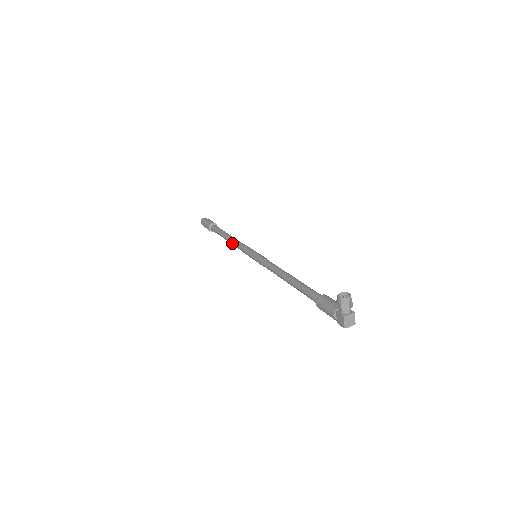
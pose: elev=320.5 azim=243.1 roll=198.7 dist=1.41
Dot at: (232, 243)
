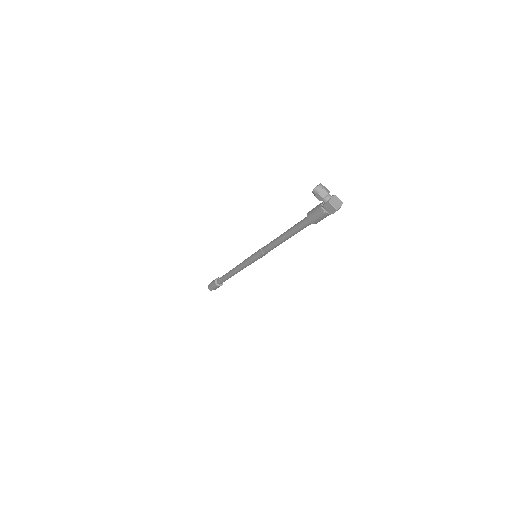
Dot at: (236, 271)
